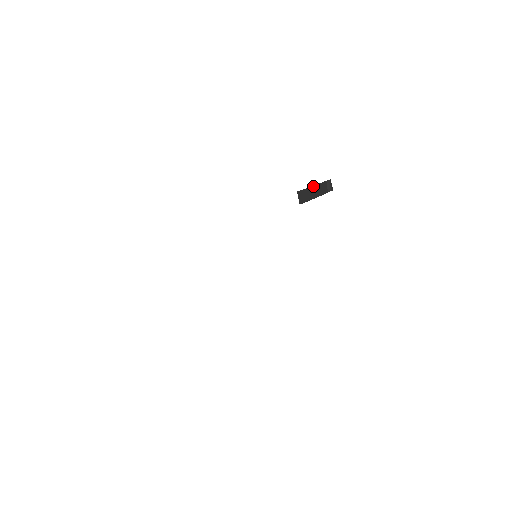
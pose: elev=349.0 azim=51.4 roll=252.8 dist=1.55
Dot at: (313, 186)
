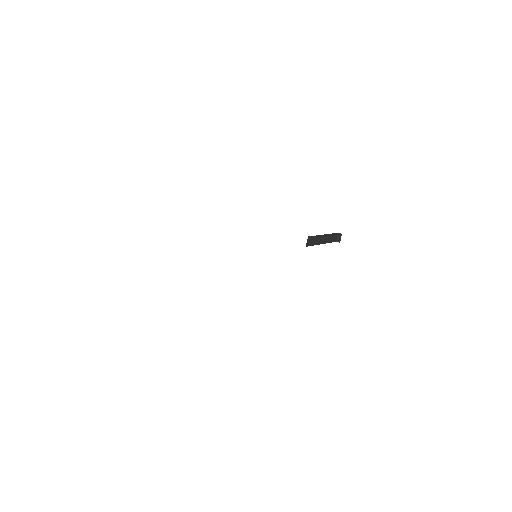
Dot at: (325, 234)
